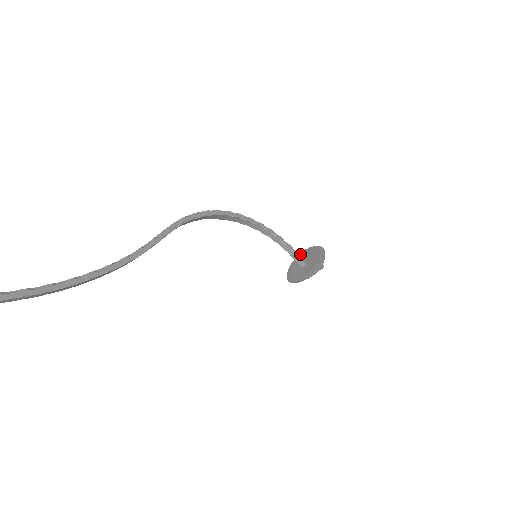
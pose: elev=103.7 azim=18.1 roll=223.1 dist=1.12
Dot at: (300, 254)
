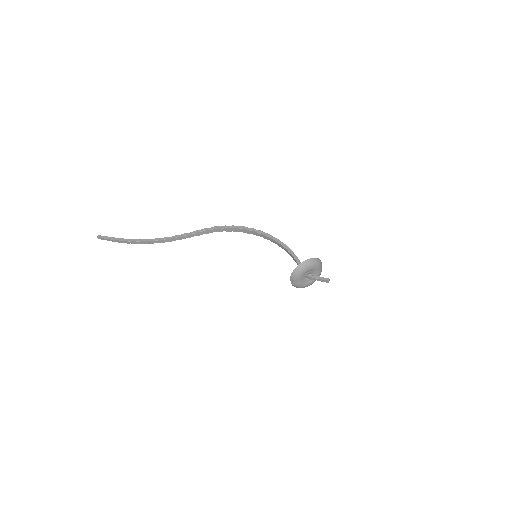
Dot at: occluded
